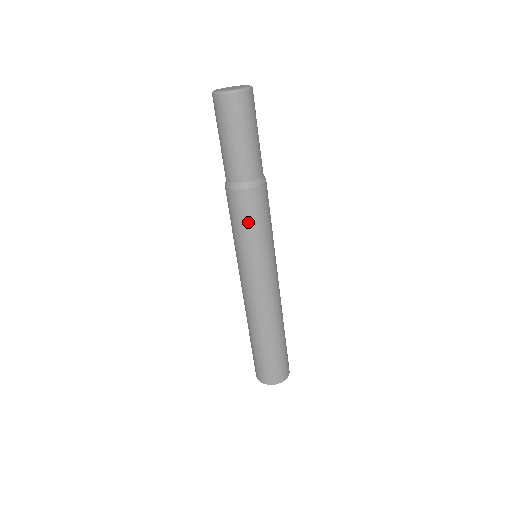
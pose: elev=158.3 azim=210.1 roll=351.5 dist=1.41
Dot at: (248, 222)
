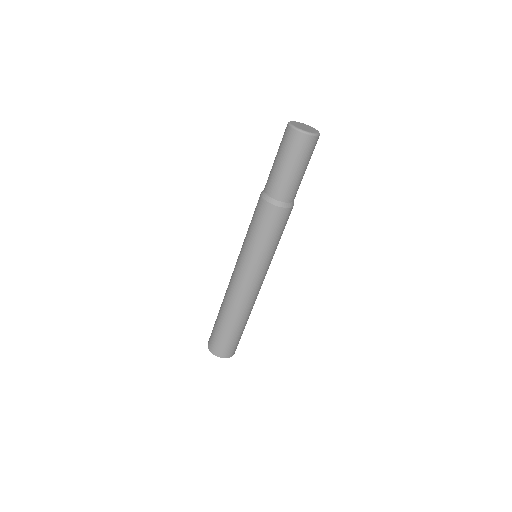
Dot at: (259, 227)
